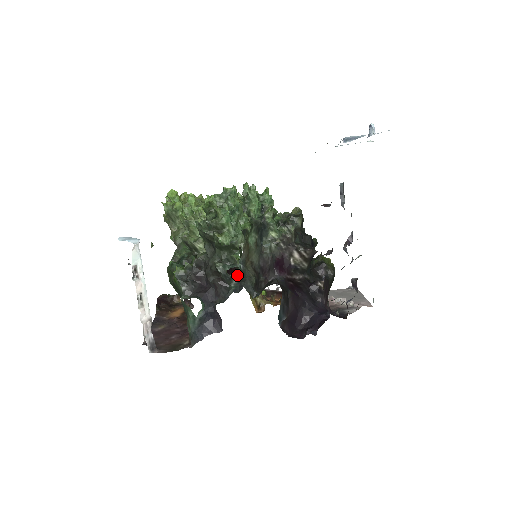
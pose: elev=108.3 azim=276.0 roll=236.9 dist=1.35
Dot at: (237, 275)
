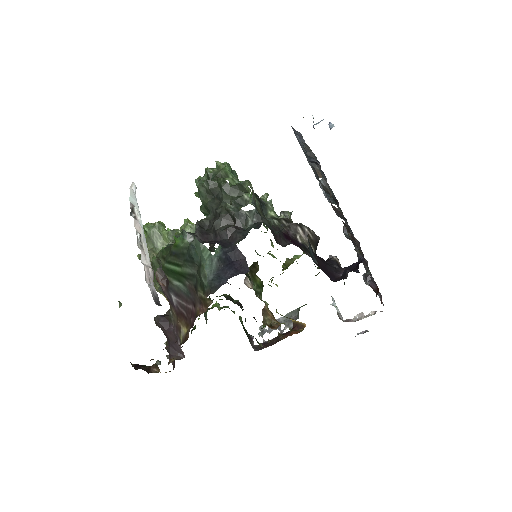
Dot at: (252, 212)
